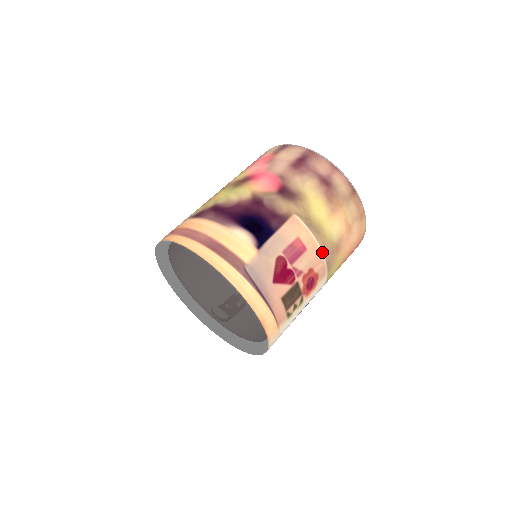
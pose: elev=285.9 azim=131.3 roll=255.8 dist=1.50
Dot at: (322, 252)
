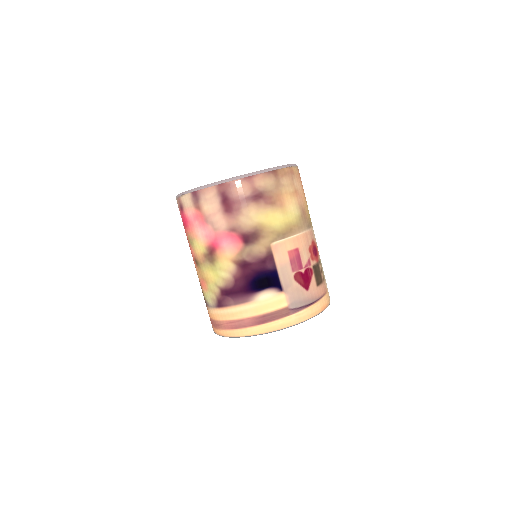
Dot at: (303, 232)
